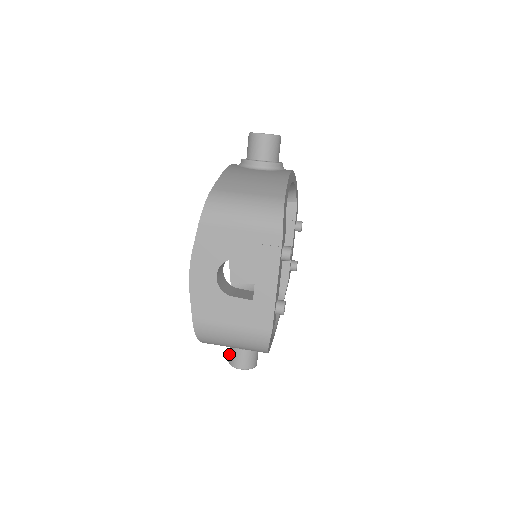
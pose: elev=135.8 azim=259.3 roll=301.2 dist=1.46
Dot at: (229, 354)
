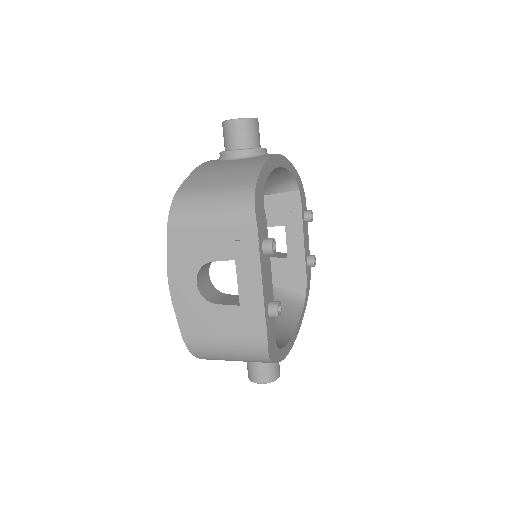
Dot at: (247, 368)
